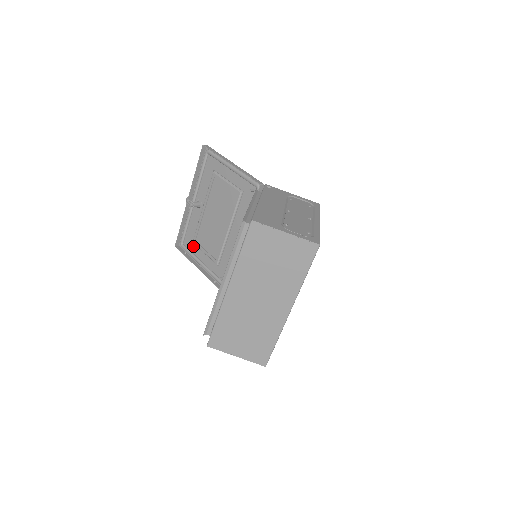
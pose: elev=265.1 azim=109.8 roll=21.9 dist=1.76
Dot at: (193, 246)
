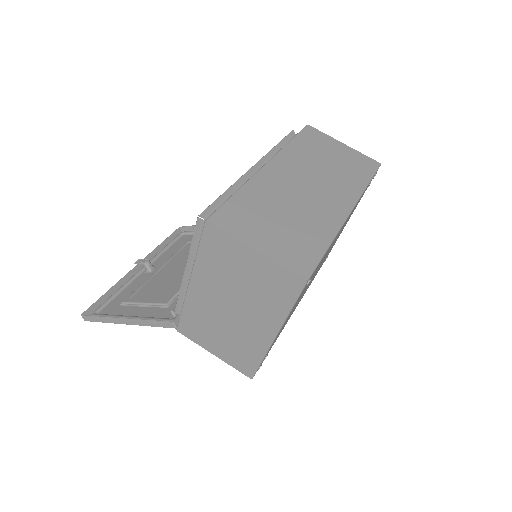
Dot at: (119, 309)
